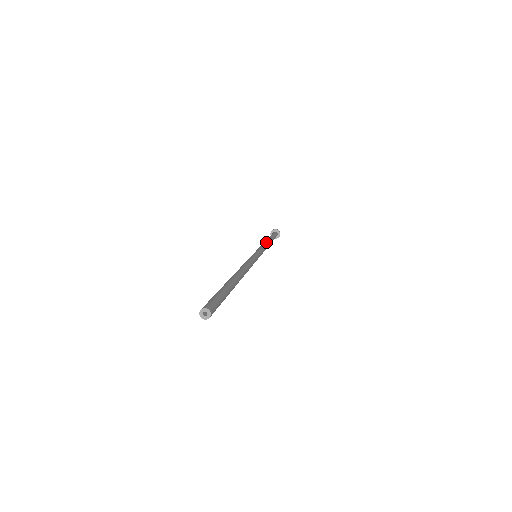
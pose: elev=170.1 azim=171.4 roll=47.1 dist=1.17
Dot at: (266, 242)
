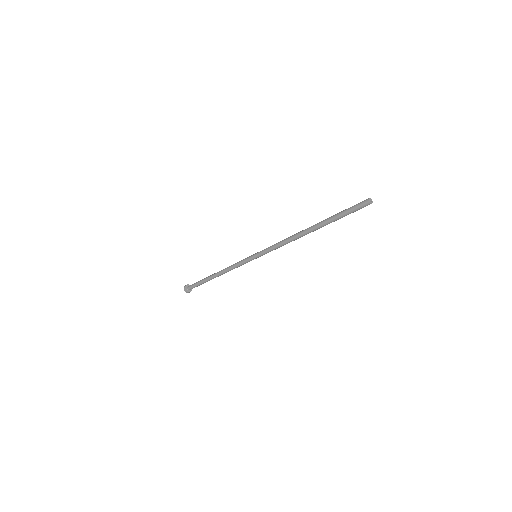
Dot at: occluded
